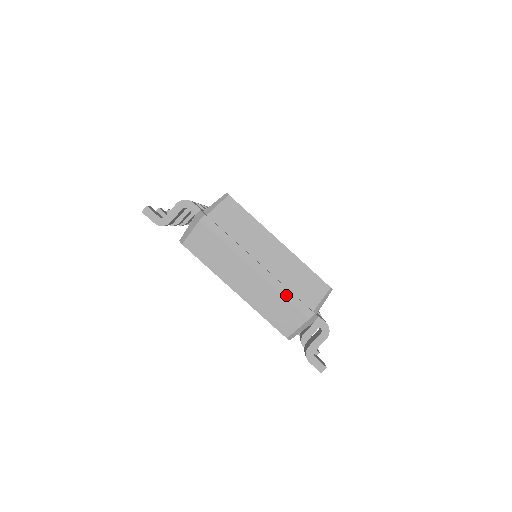
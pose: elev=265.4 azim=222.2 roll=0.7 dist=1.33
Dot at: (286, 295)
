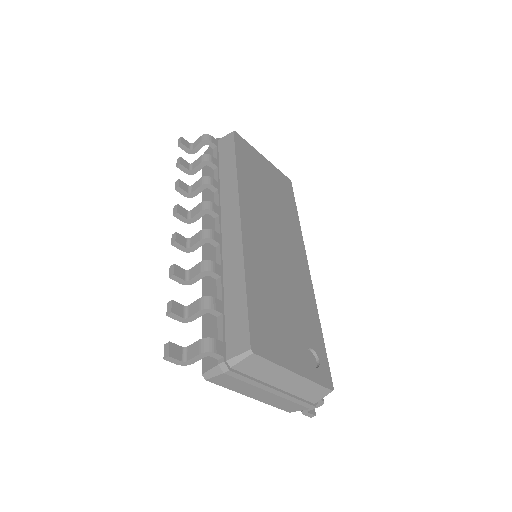
Dot at: (295, 401)
